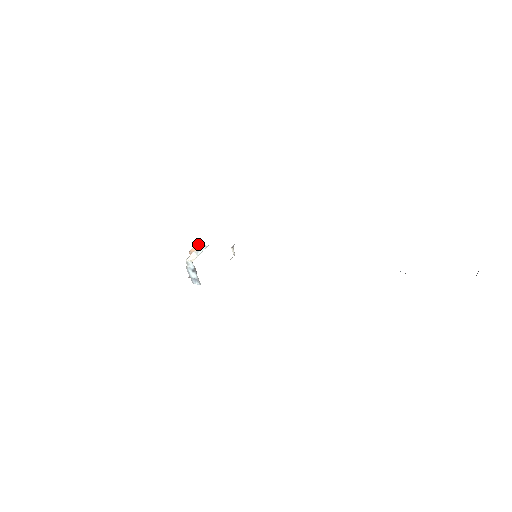
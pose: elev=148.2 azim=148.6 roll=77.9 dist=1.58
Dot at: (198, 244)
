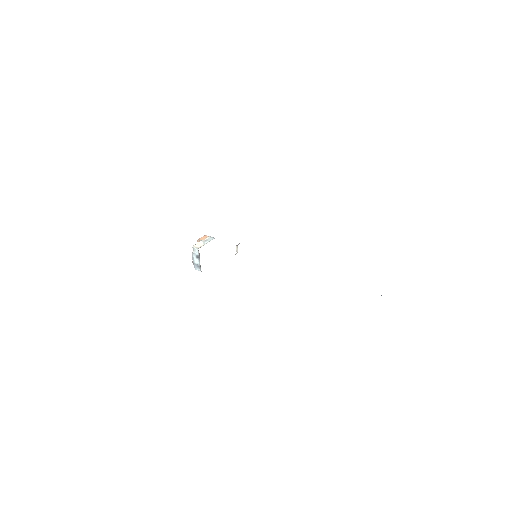
Dot at: occluded
